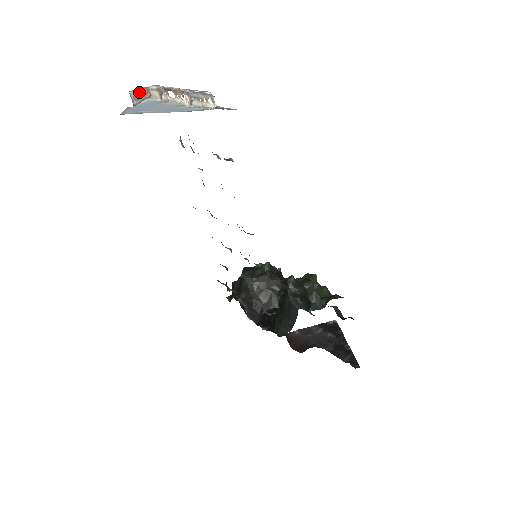
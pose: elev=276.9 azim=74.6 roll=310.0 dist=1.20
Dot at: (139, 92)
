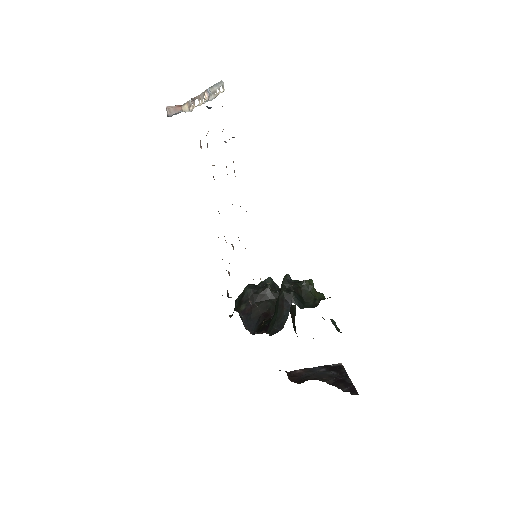
Dot at: (173, 107)
